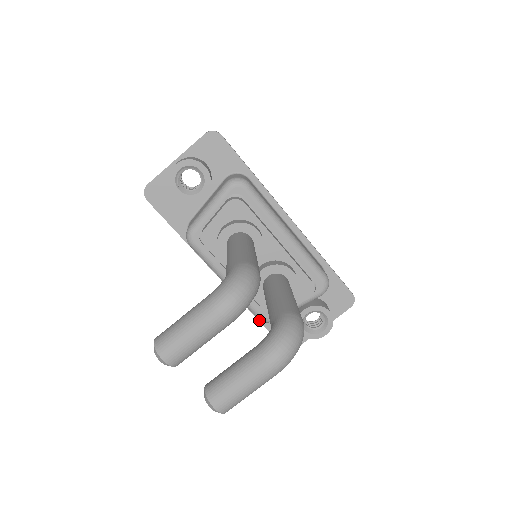
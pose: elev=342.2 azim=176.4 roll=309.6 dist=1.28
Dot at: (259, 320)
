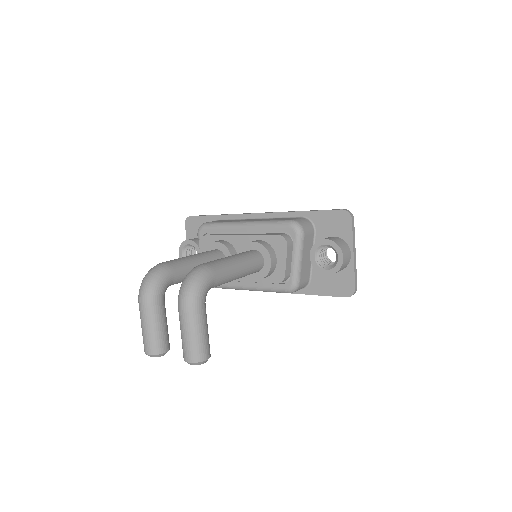
Dot at: (310, 294)
